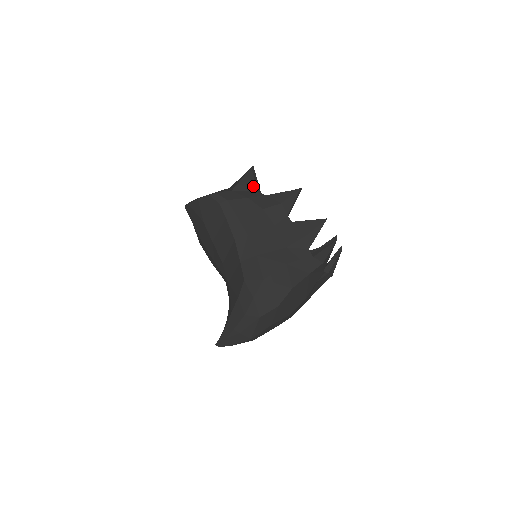
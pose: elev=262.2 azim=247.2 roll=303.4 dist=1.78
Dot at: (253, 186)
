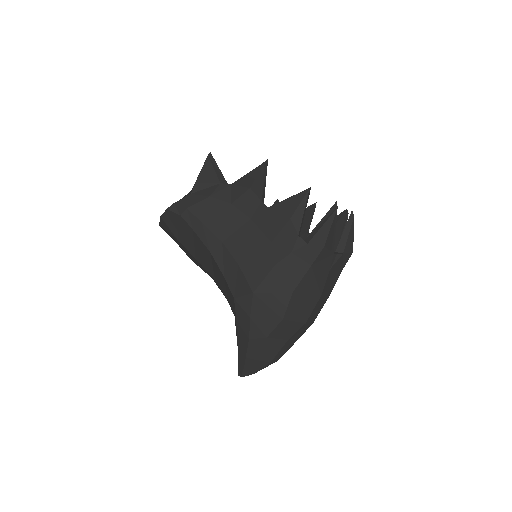
Dot at: (214, 178)
